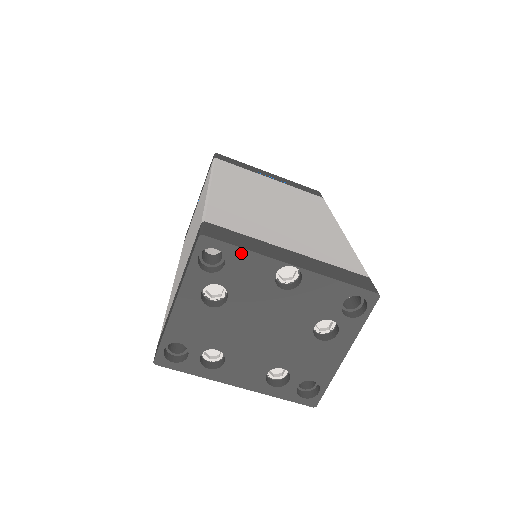
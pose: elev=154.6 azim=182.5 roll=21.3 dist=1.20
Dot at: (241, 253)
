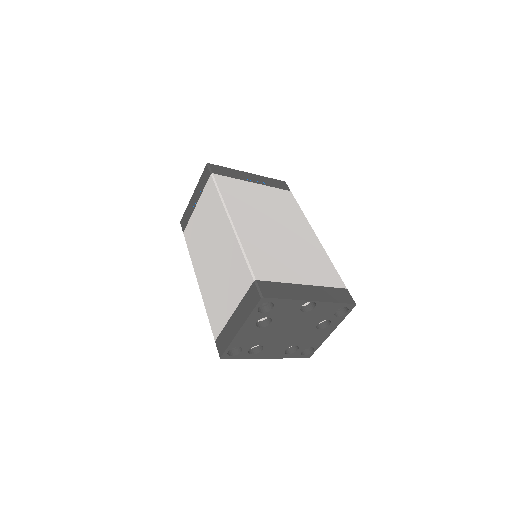
Dot at: (284, 301)
